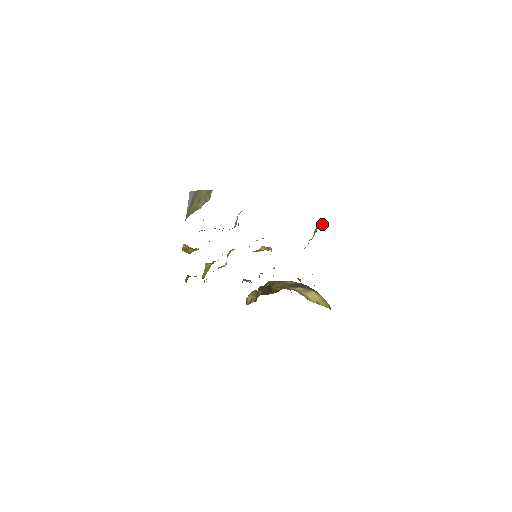
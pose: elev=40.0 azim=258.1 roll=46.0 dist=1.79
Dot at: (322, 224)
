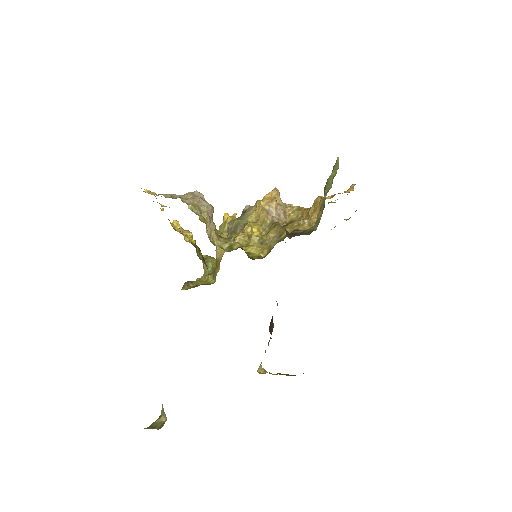
Dot at: (335, 167)
